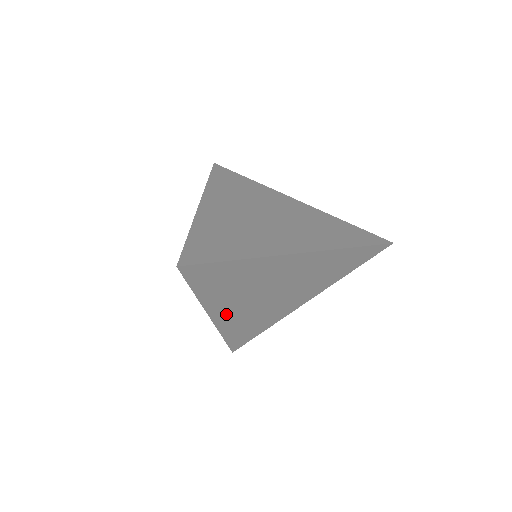
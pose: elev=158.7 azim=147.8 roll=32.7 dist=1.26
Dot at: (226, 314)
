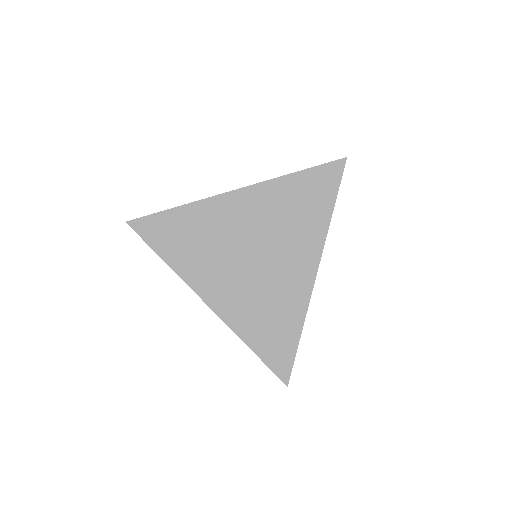
Dot at: (218, 294)
